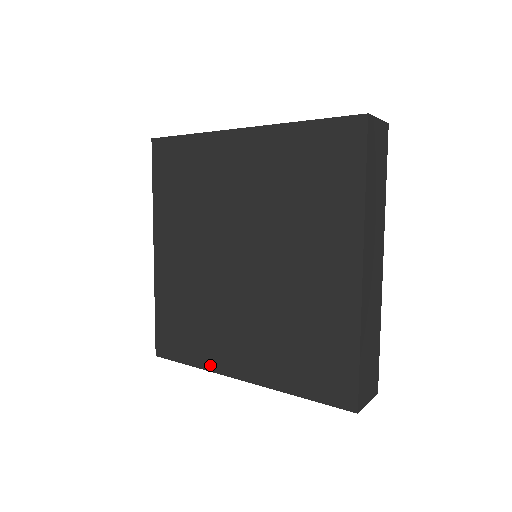
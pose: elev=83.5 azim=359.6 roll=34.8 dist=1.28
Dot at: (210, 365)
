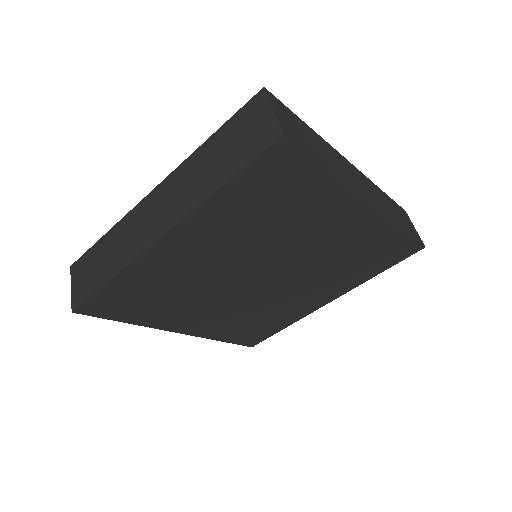
Dot at: (153, 324)
